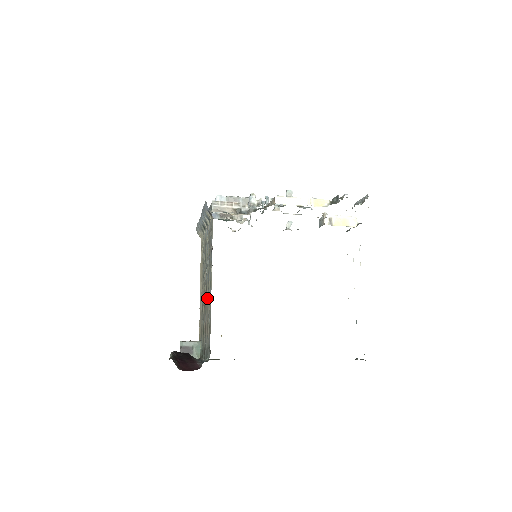
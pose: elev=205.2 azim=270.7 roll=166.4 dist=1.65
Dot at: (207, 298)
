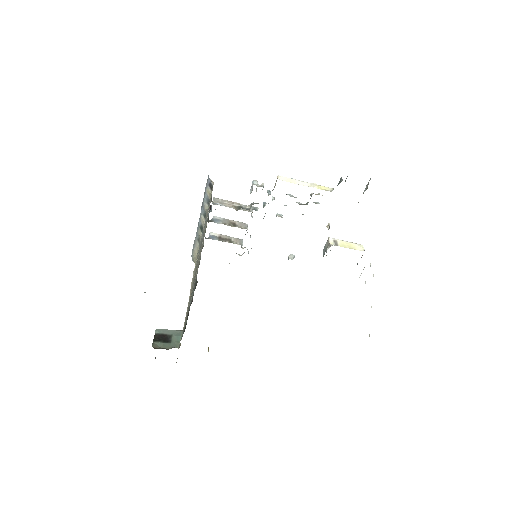
Dot at: (198, 259)
